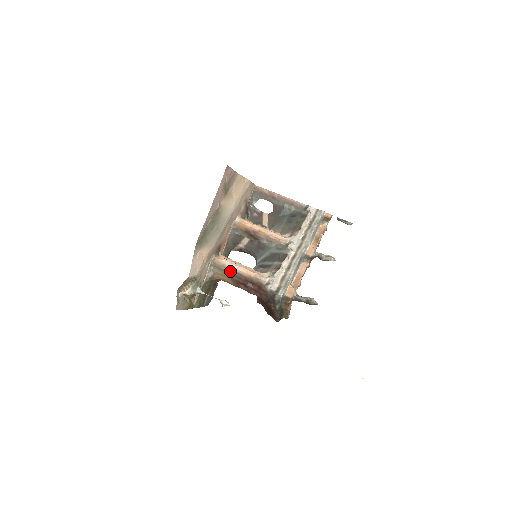
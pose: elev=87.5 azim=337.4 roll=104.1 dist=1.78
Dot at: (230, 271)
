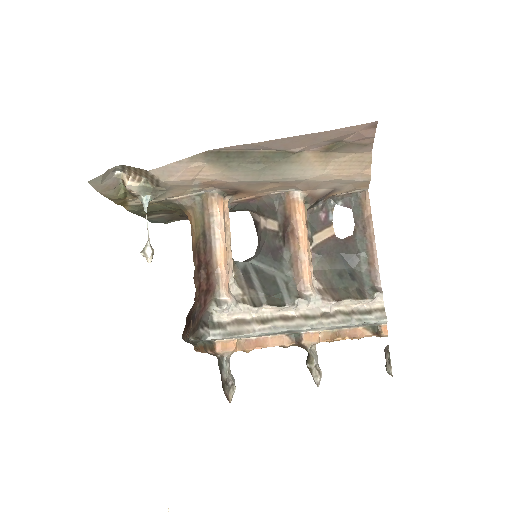
Dot at: (208, 230)
